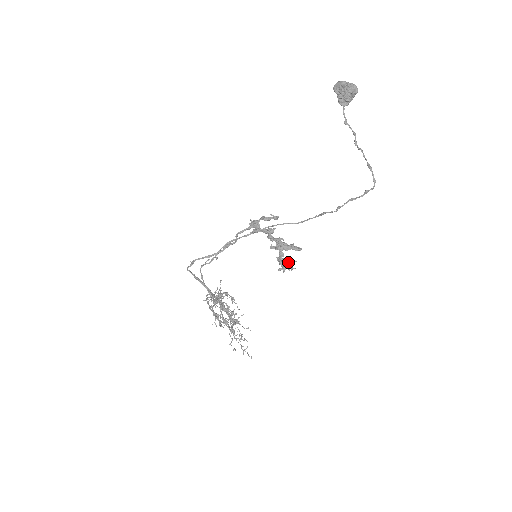
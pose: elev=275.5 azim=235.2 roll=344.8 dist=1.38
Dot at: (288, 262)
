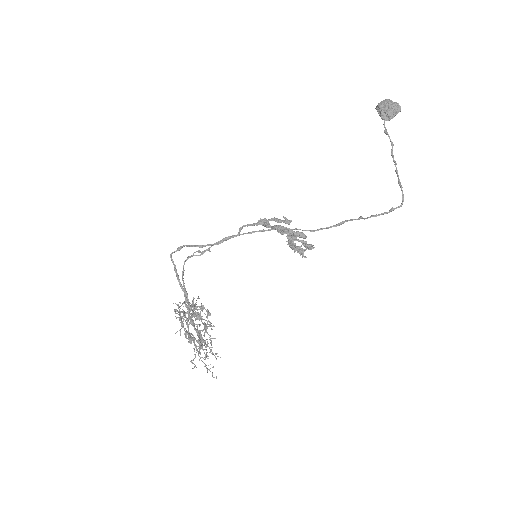
Dot at: (301, 246)
